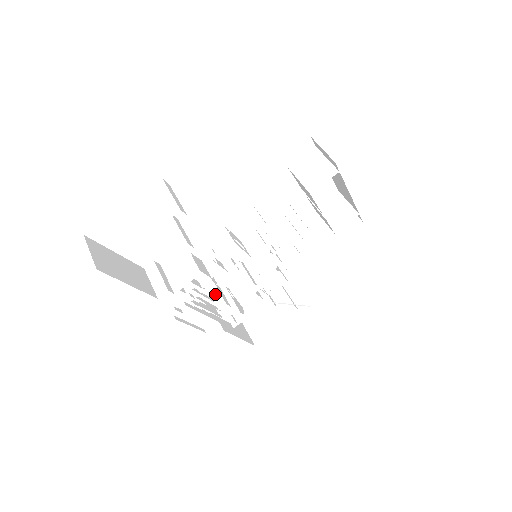
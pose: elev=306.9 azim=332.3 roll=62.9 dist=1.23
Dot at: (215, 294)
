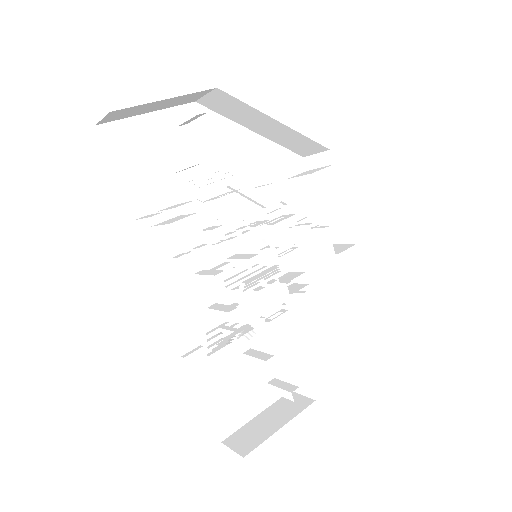
Dot at: (209, 272)
